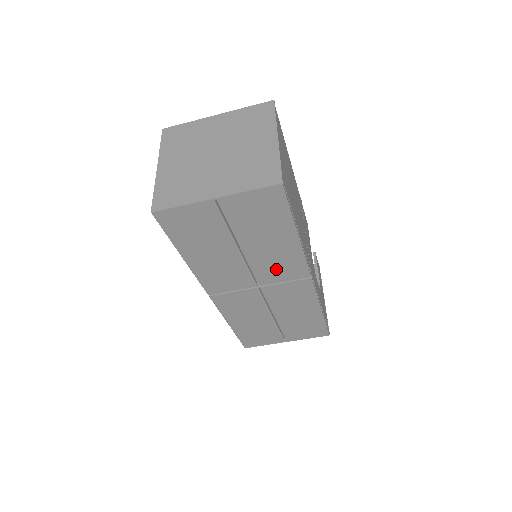
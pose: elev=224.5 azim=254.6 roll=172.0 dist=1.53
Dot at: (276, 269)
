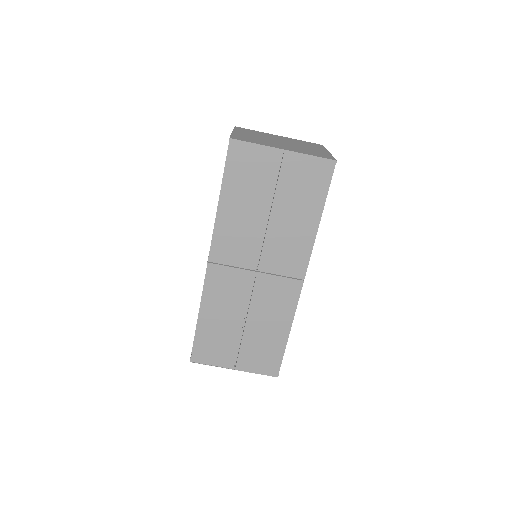
Dot at: (282, 254)
